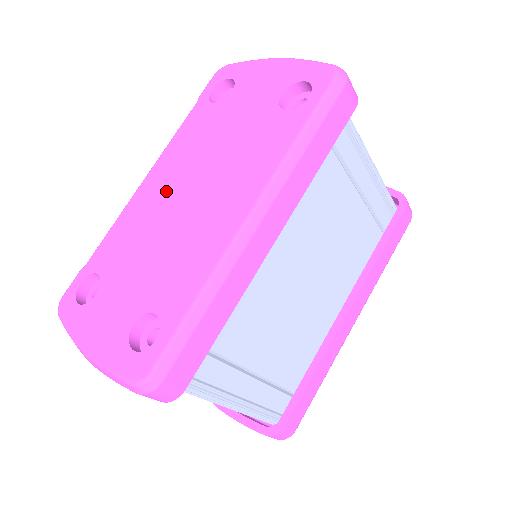
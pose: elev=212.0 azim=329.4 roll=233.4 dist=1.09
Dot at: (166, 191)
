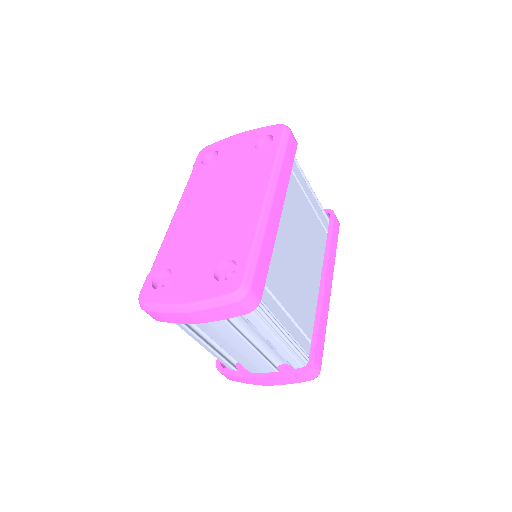
Dot at: (197, 211)
